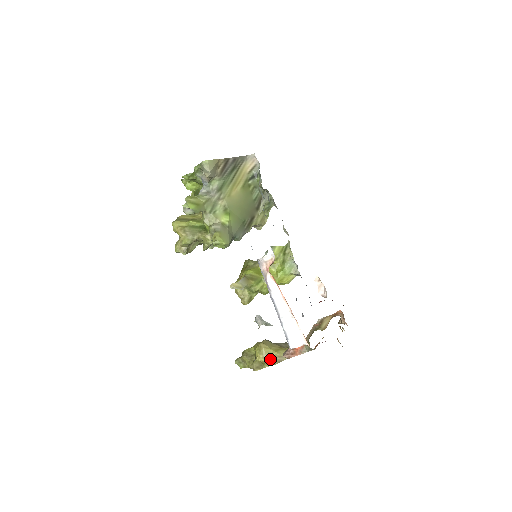
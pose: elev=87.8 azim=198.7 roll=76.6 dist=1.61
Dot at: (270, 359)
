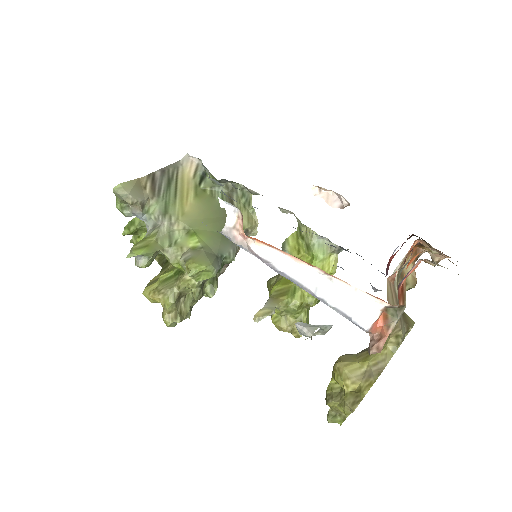
Dot at: (364, 378)
